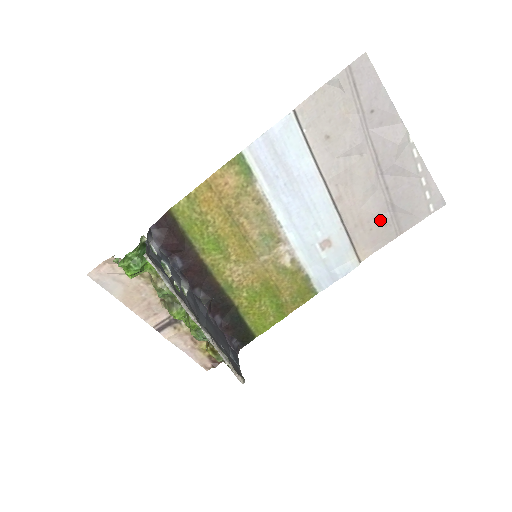
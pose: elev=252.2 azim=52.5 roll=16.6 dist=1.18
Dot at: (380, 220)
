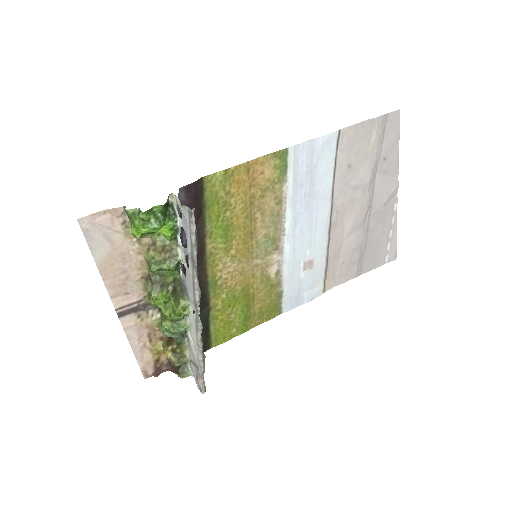
Dot at: (352, 257)
